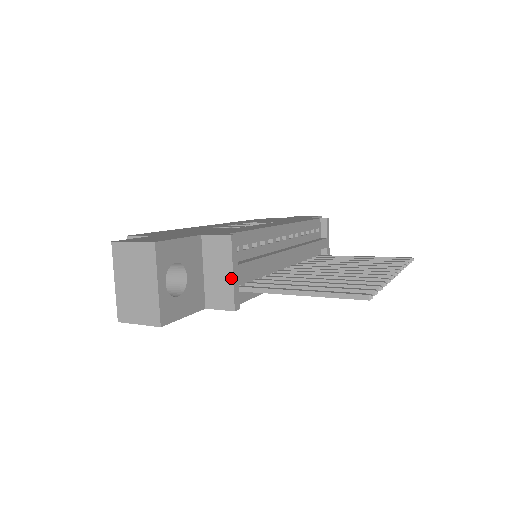
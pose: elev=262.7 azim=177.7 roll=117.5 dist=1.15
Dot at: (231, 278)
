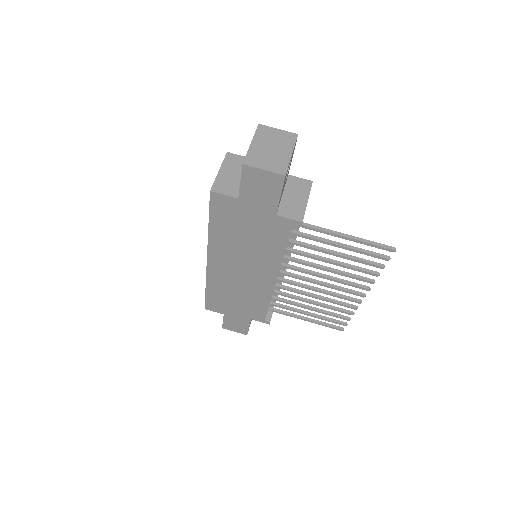
Dot at: (306, 203)
